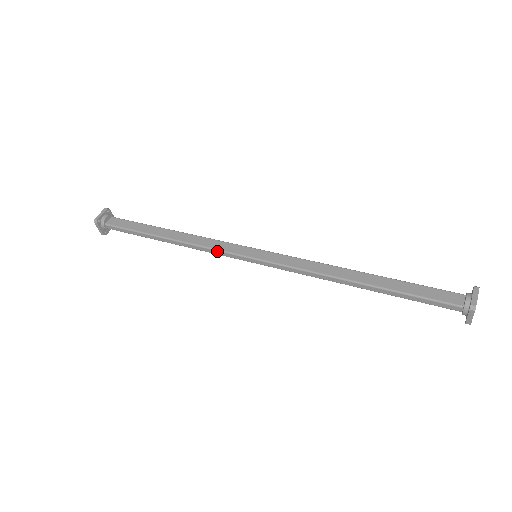
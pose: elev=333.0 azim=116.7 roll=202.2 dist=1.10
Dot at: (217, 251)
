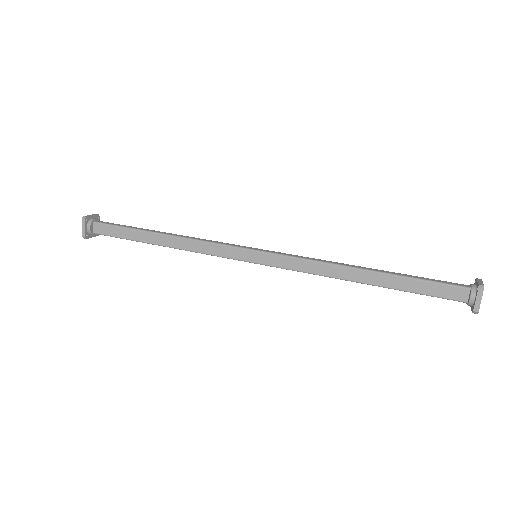
Dot at: (217, 256)
